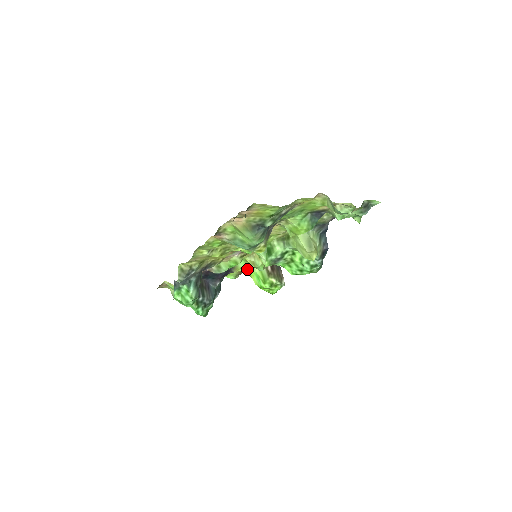
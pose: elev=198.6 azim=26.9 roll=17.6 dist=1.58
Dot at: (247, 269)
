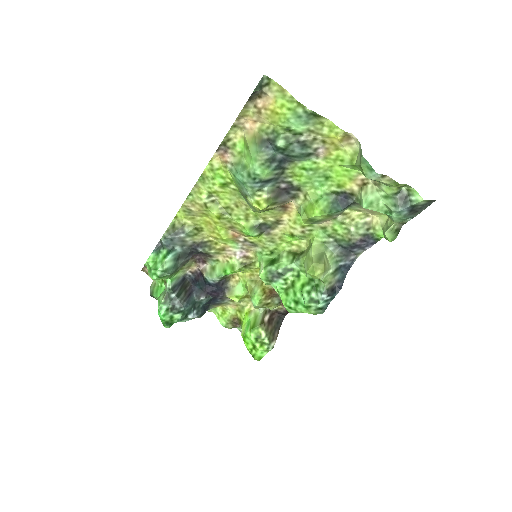
Dot at: (243, 313)
